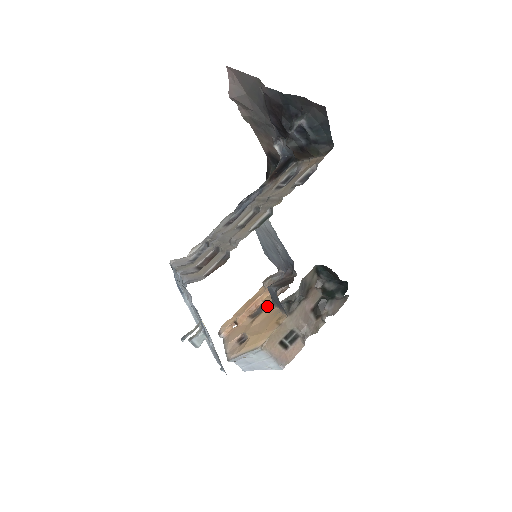
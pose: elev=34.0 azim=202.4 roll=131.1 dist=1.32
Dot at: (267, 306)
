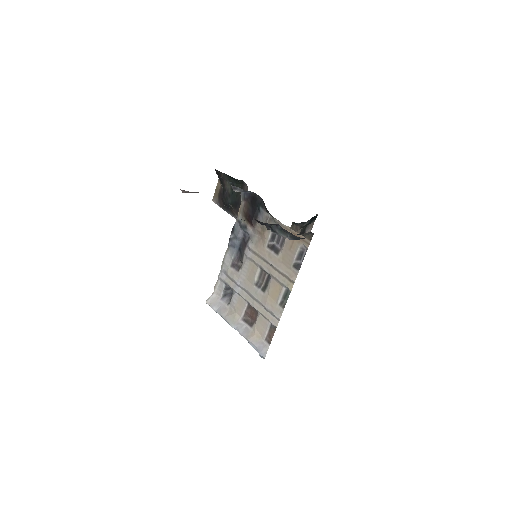
Dot at: occluded
